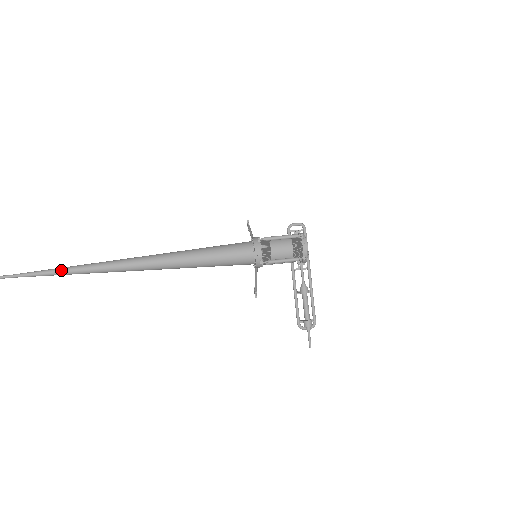
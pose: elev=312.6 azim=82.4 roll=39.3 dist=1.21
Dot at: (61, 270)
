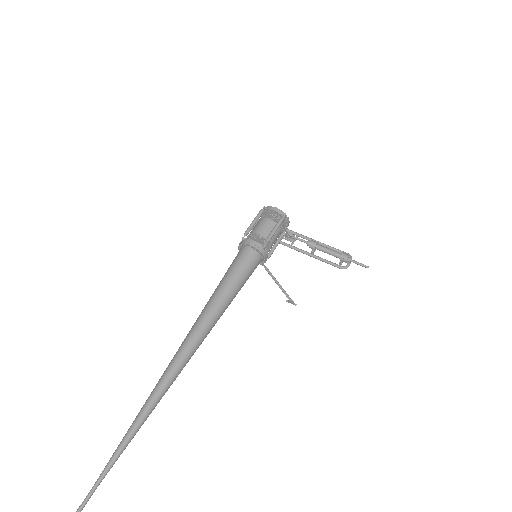
Dot at: (132, 427)
